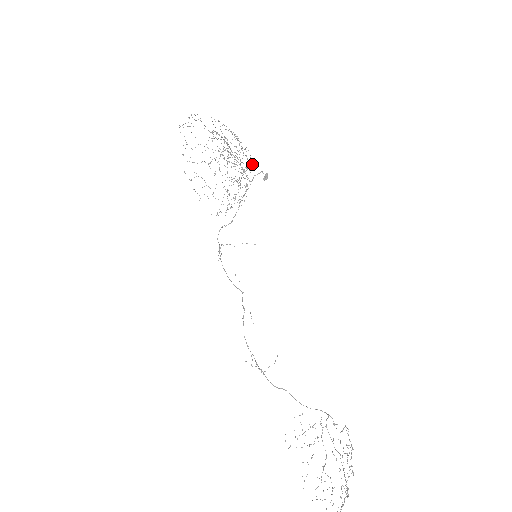
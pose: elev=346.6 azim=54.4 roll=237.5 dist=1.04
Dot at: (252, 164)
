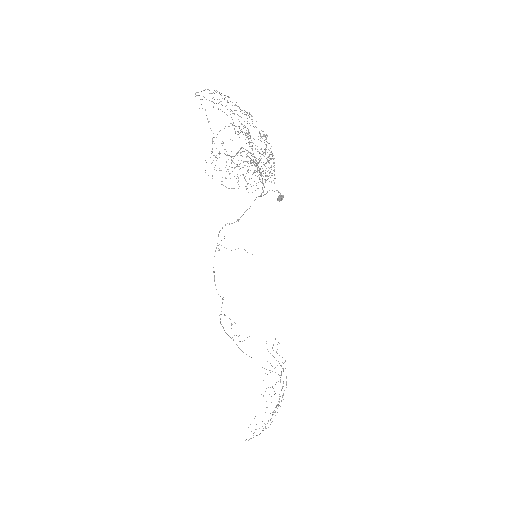
Dot at: occluded
